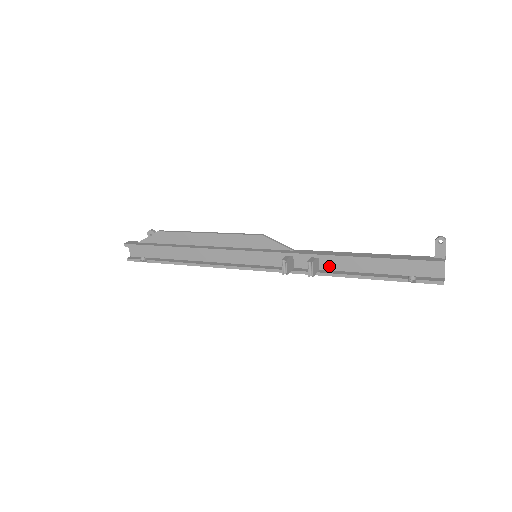
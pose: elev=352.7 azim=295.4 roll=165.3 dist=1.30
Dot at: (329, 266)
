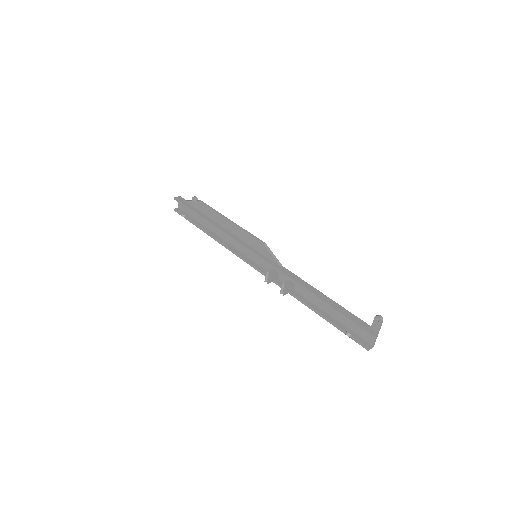
Dot at: (301, 291)
